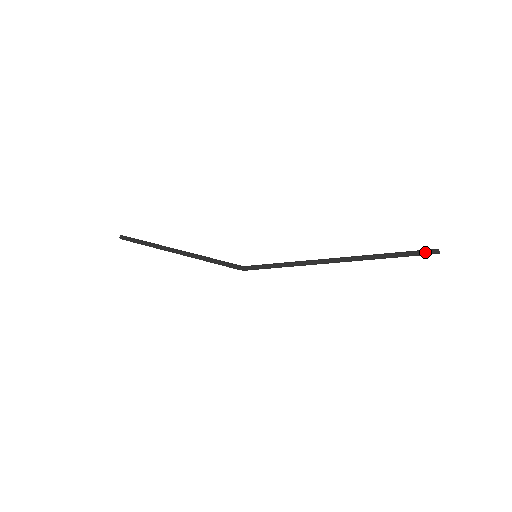
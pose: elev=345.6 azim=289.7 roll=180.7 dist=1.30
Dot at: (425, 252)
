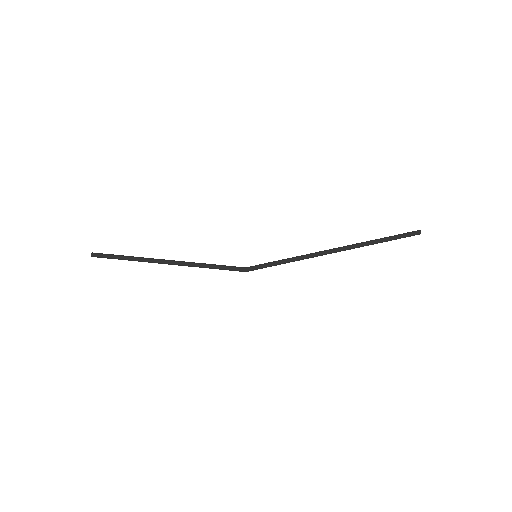
Dot at: (410, 234)
